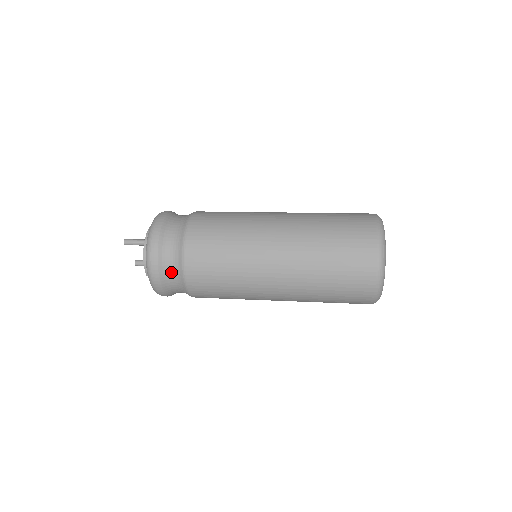
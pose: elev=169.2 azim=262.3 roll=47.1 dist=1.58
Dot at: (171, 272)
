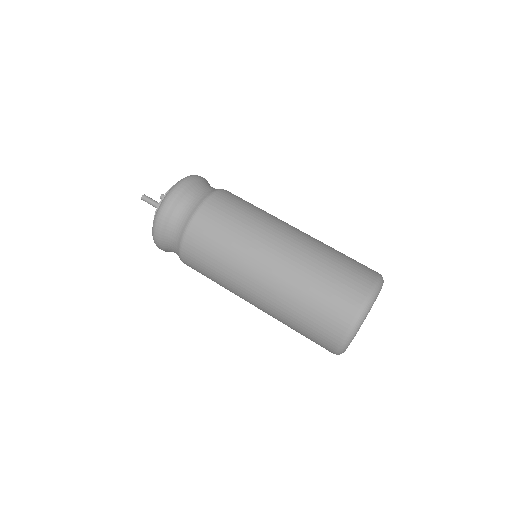
Dot at: (174, 252)
